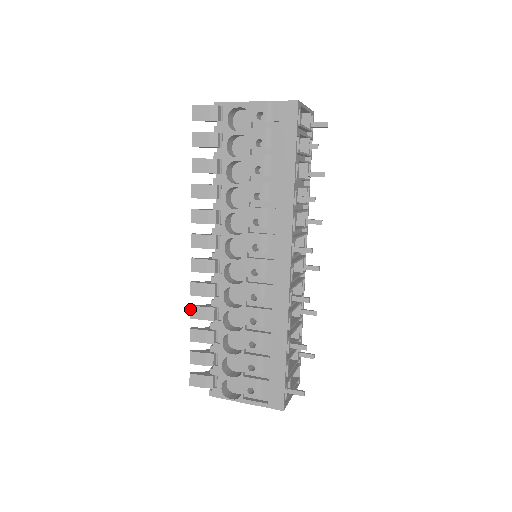
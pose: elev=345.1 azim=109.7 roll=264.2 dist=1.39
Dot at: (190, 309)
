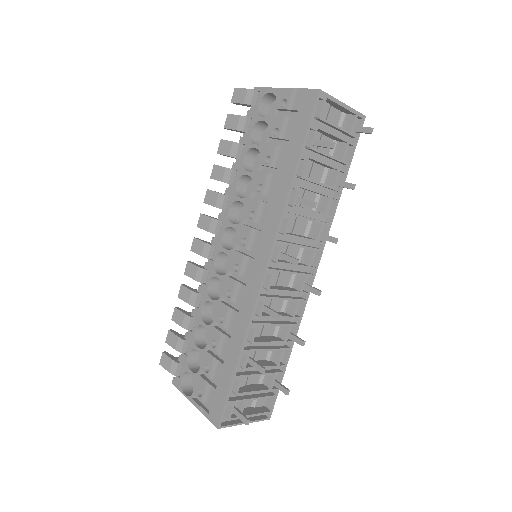
Dot at: (180, 288)
